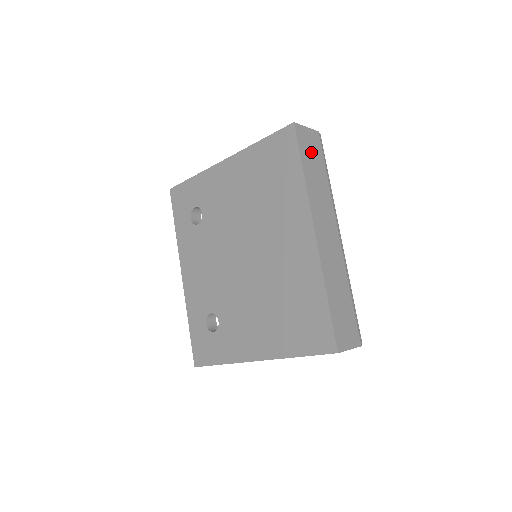
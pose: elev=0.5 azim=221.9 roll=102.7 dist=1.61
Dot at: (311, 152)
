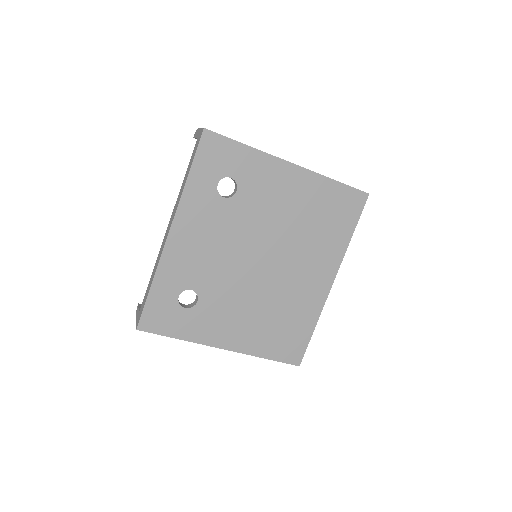
Dot at: occluded
